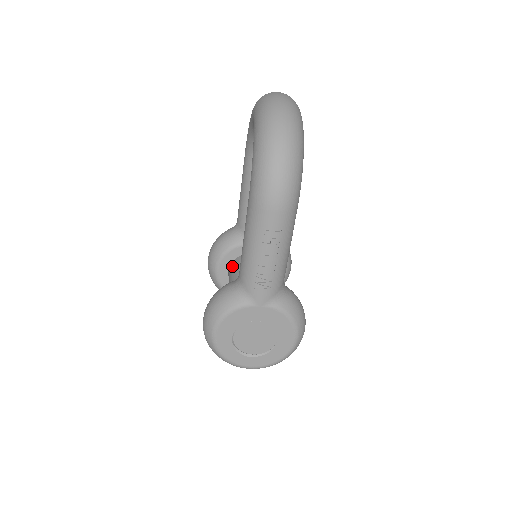
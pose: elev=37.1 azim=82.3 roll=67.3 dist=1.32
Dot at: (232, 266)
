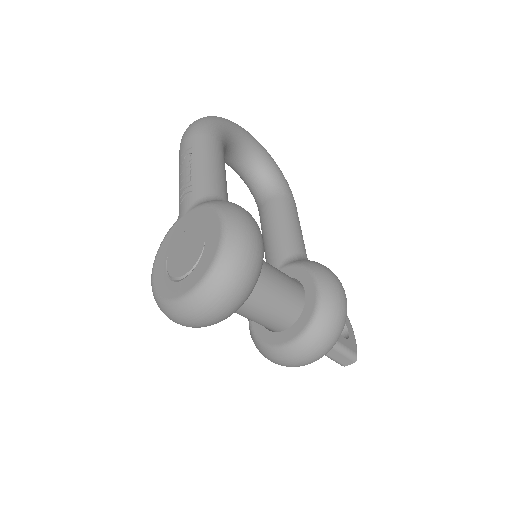
Dot at: occluded
